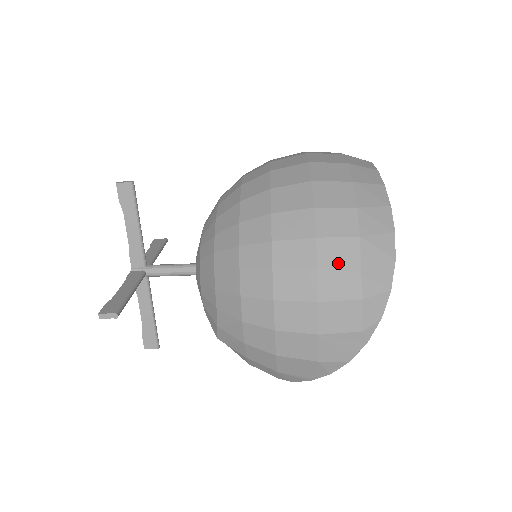
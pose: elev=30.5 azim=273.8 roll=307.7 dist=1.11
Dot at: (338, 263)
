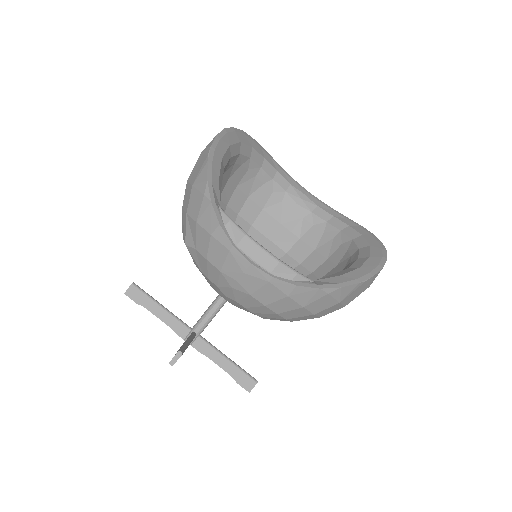
Dot at: occluded
